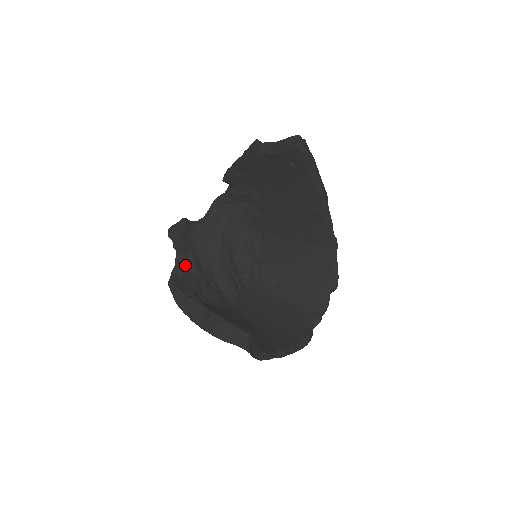
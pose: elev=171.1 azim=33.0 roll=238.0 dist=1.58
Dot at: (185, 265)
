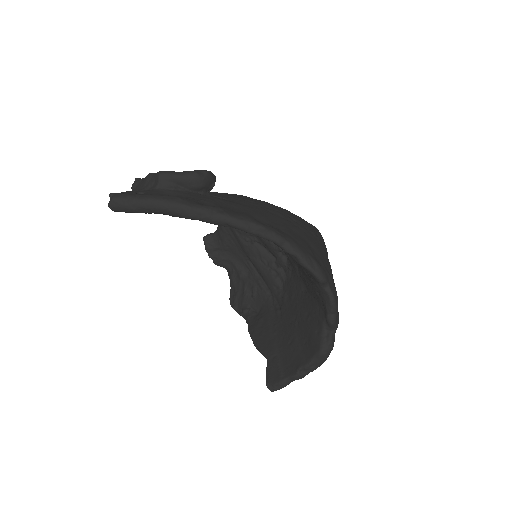
Dot at: (233, 276)
